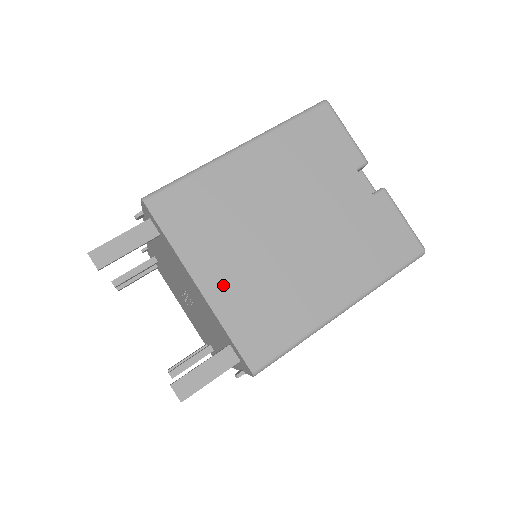
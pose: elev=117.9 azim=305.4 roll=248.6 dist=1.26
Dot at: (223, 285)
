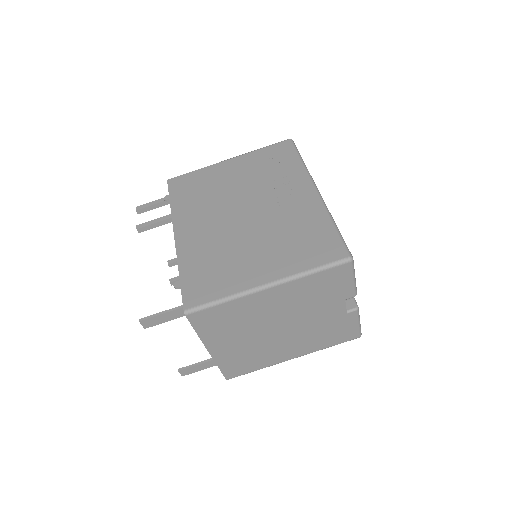
Dot at: (224, 351)
